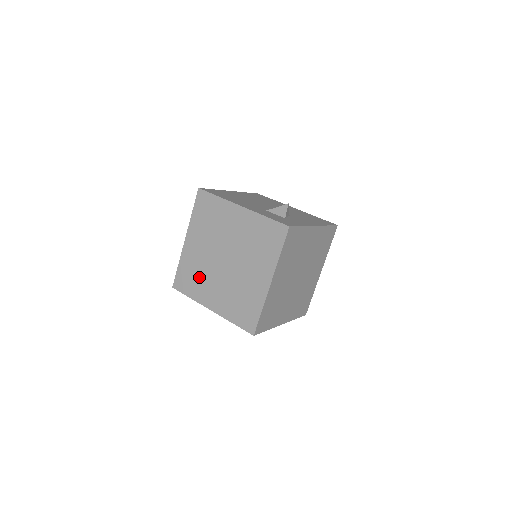
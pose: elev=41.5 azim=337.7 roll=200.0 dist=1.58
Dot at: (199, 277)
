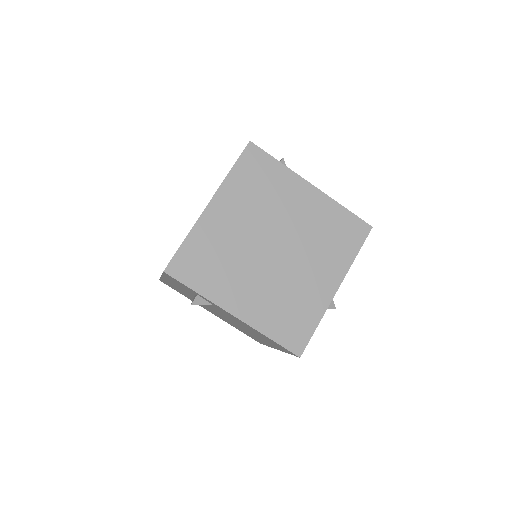
Dot at: occluded
